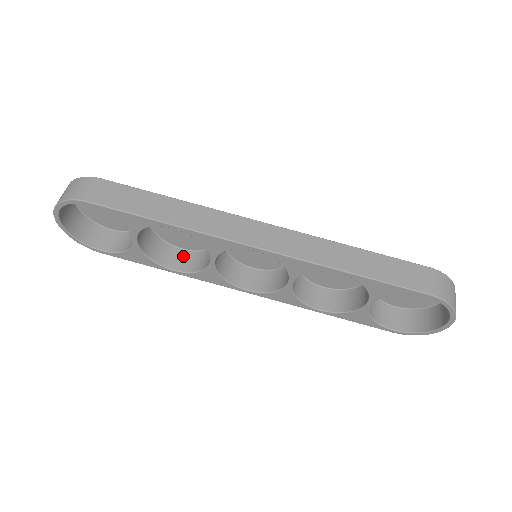
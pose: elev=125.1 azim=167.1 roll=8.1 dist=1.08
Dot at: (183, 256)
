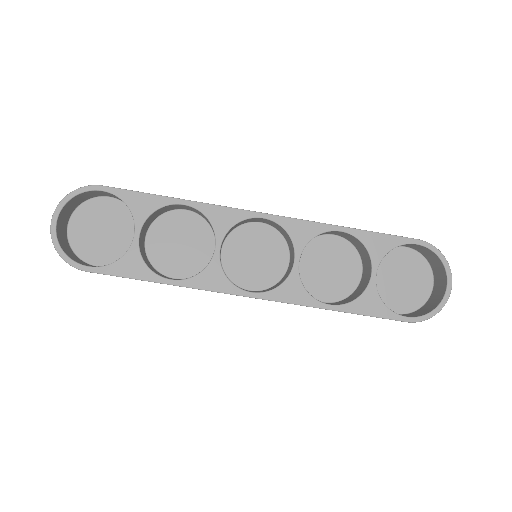
Dot at: (177, 279)
